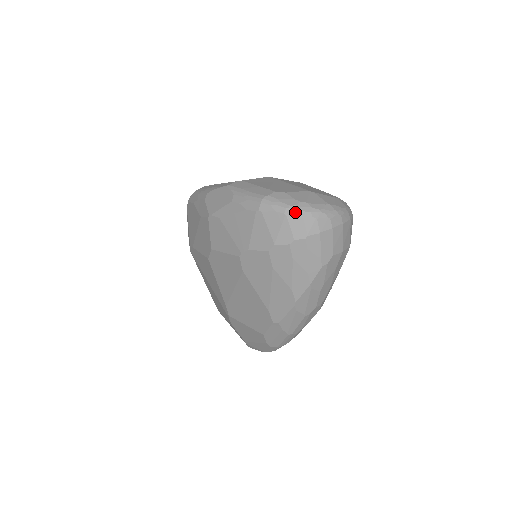
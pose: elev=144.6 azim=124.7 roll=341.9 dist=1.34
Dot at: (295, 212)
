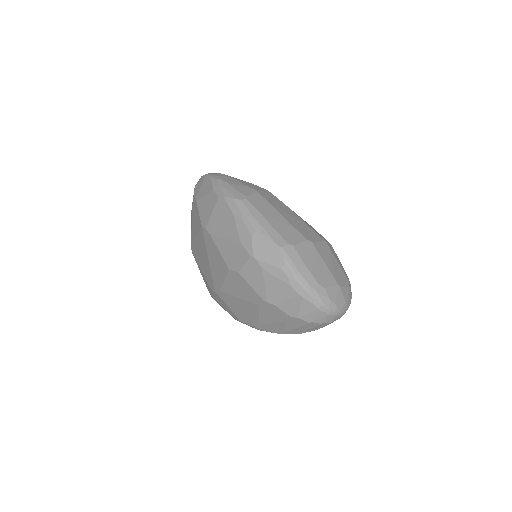
Dot at: (326, 310)
